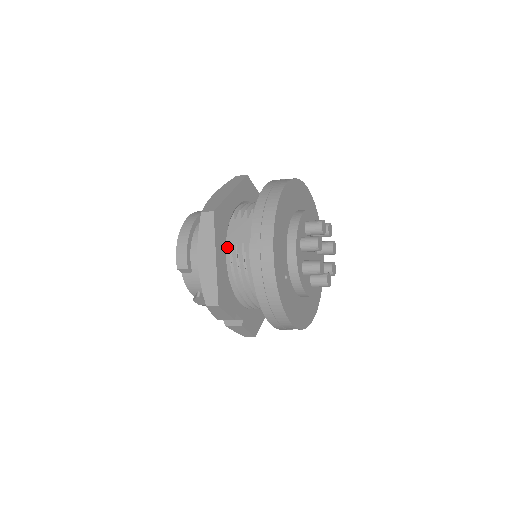
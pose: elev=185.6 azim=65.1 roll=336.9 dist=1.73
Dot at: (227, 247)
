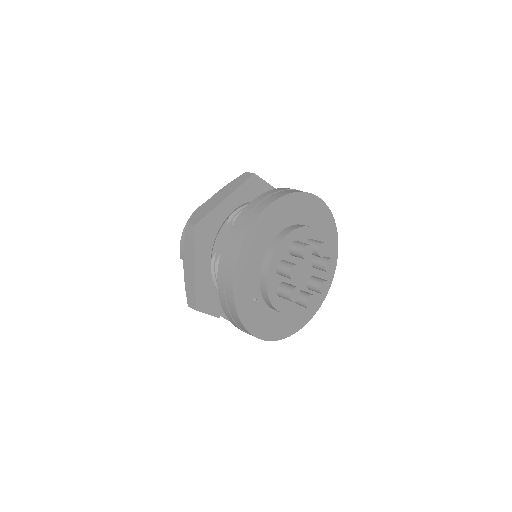
Dot at: (213, 255)
